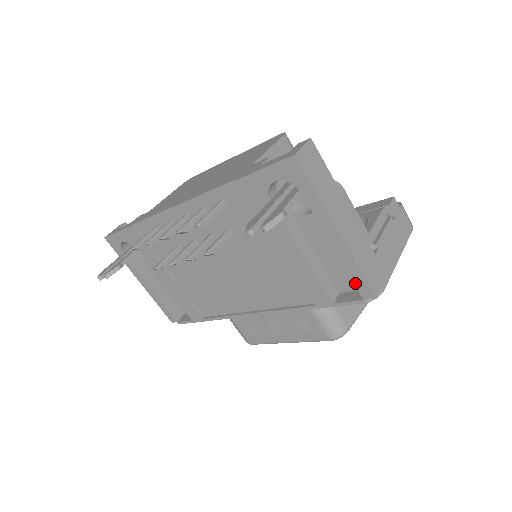
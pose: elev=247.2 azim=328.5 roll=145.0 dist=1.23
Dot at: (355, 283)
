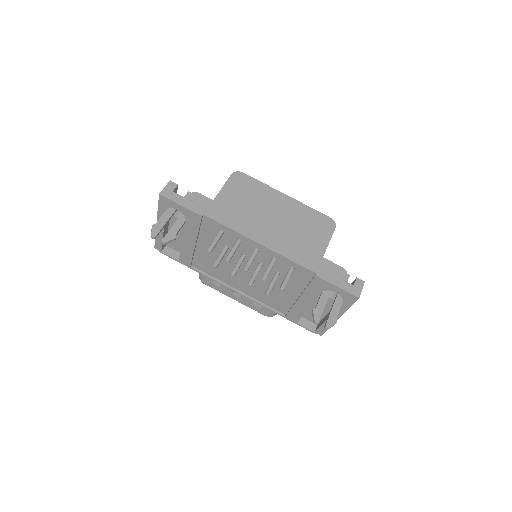
Dot at: (319, 328)
